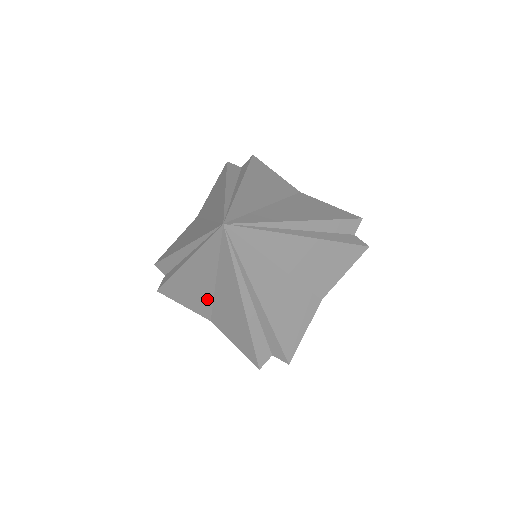
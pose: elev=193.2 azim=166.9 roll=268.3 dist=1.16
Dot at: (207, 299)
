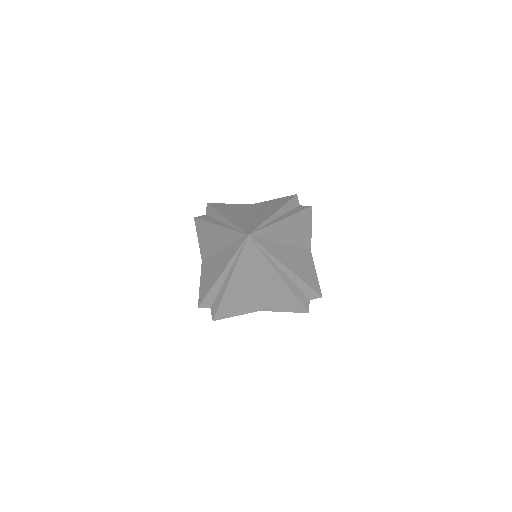
Dot at: (210, 251)
